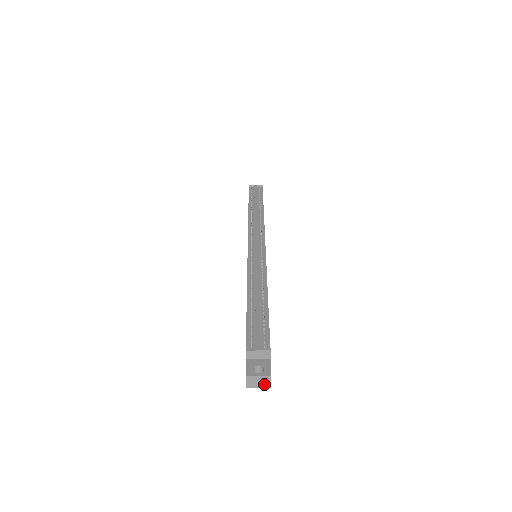
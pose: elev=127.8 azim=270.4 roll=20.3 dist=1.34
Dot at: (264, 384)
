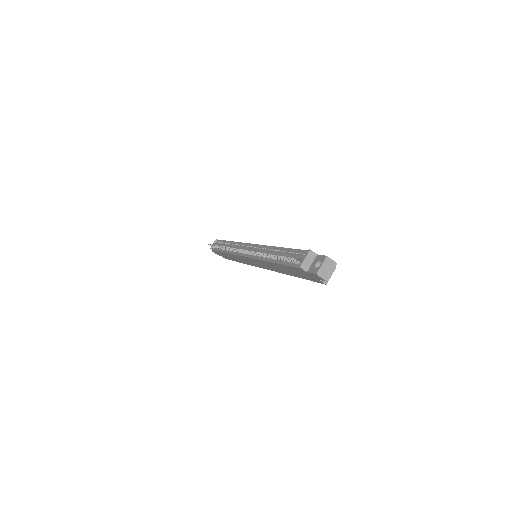
Dot at: (331, 266)
